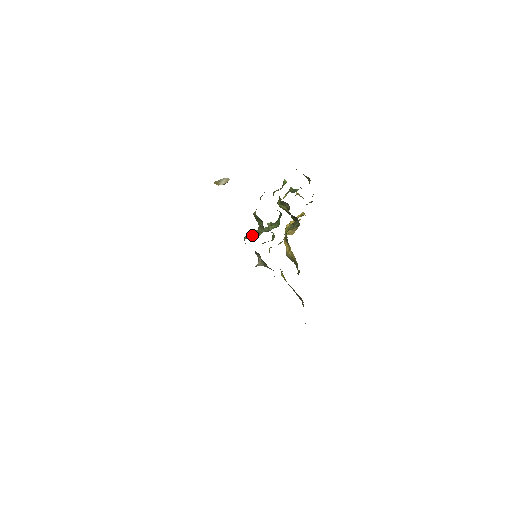
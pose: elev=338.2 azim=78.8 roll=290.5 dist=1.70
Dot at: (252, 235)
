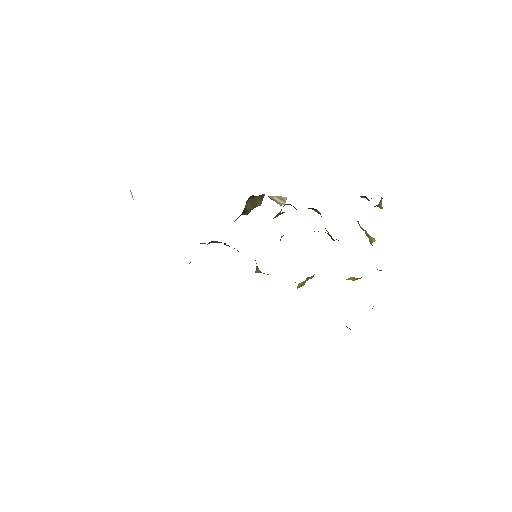
Dot at: occluded
